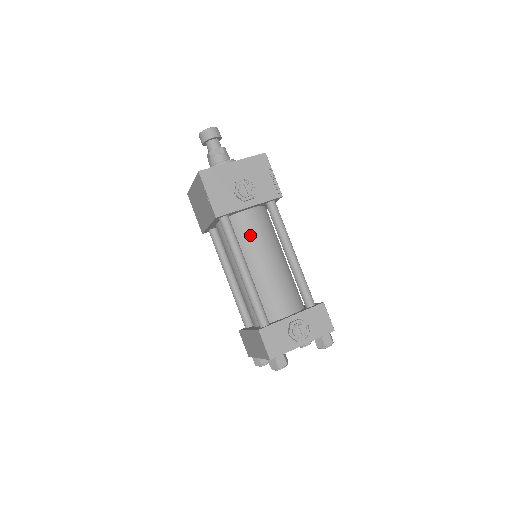
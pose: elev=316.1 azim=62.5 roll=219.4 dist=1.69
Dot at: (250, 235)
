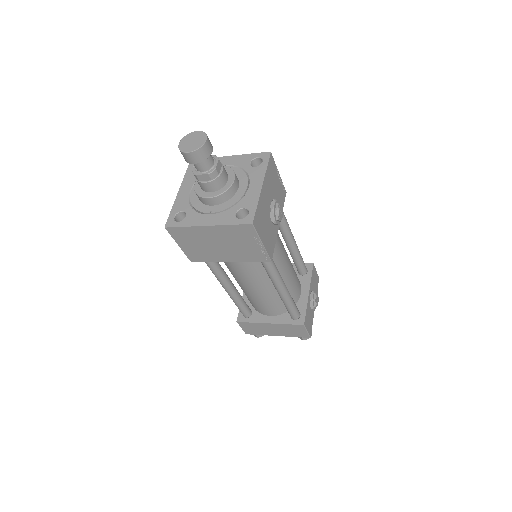
Dot at: (275, 250)
